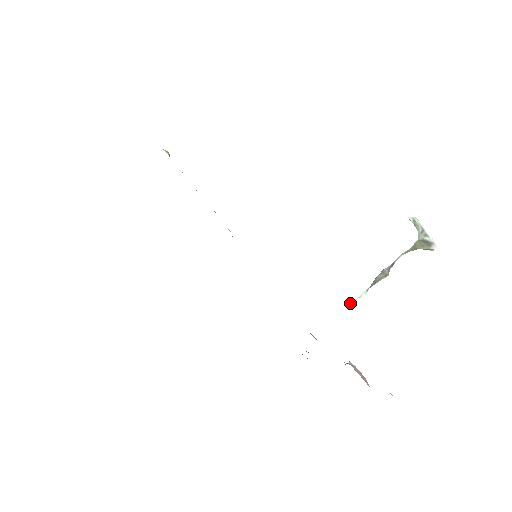
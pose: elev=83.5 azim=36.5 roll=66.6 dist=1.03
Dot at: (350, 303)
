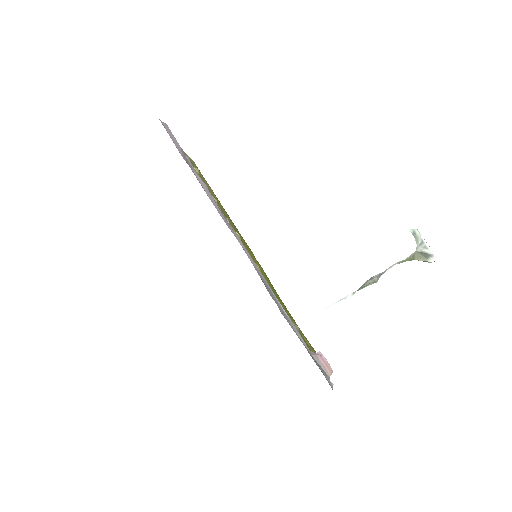
Dot at: (335, 302)
